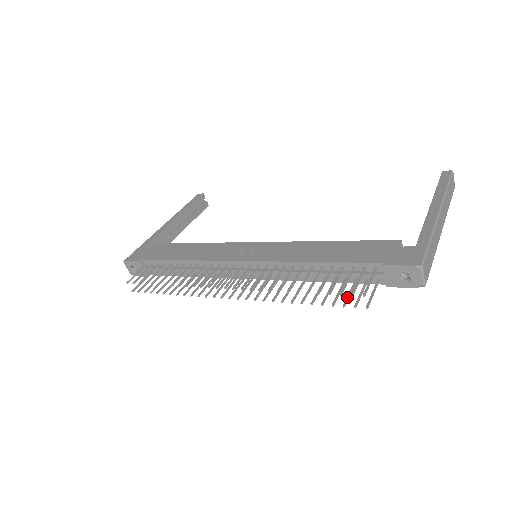
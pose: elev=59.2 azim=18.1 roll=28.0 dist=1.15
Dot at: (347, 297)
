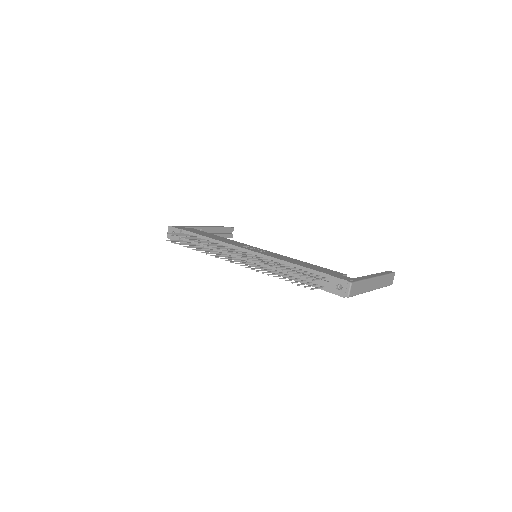
Dot at: (302, 283)
